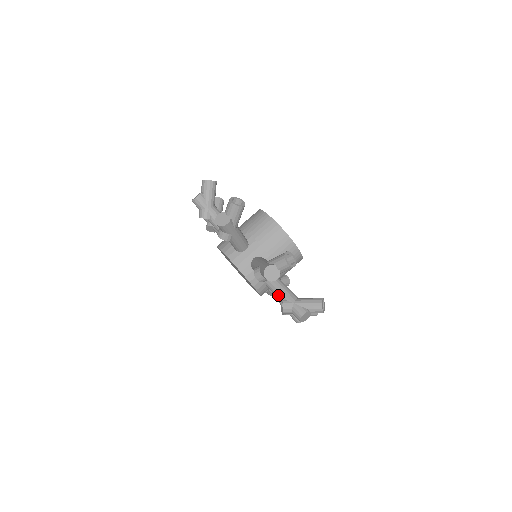
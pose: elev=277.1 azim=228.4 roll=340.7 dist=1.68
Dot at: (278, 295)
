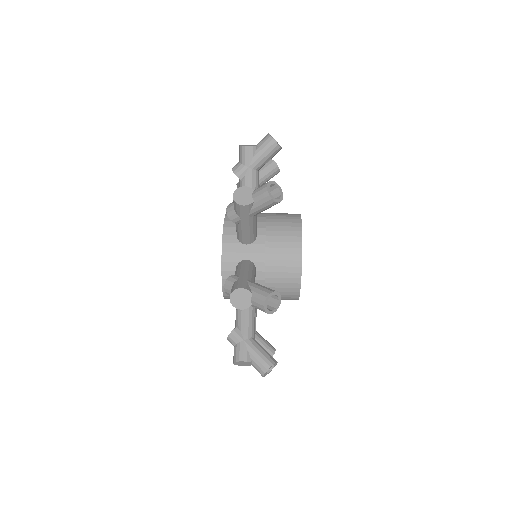
Dot at: (238, 316)
